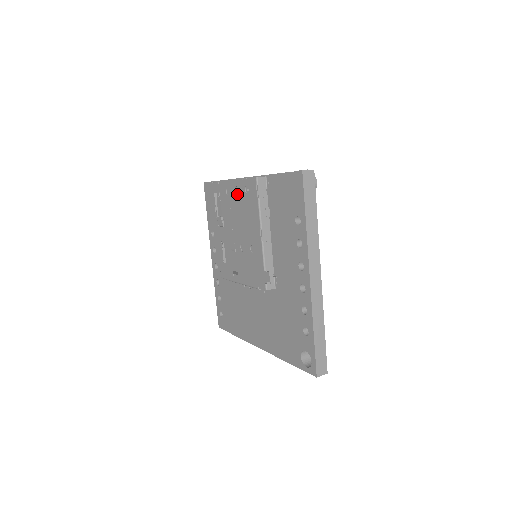
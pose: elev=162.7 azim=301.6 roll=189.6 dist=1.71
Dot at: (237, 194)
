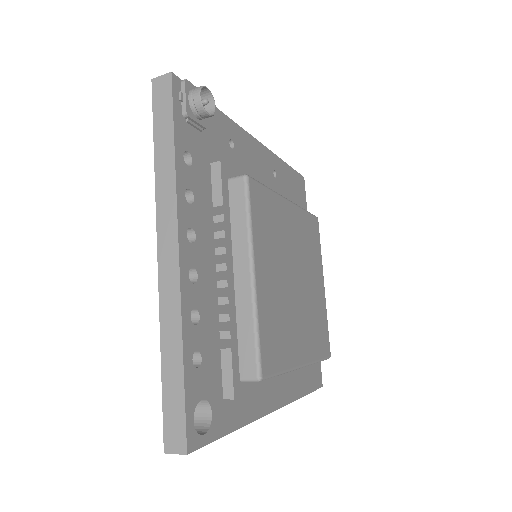
Dot at: occluded
